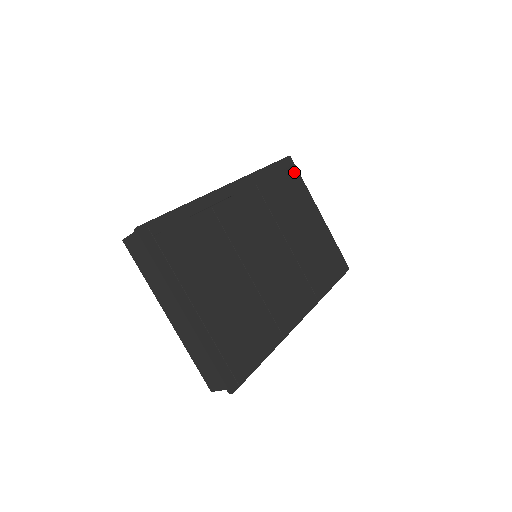
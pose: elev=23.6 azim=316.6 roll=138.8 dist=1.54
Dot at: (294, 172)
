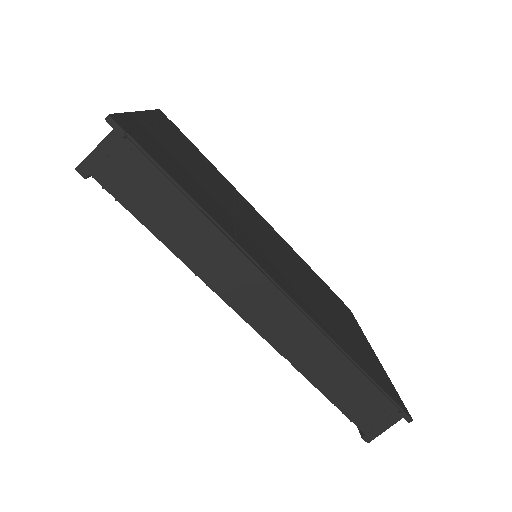
Dot at: (350, 314)
